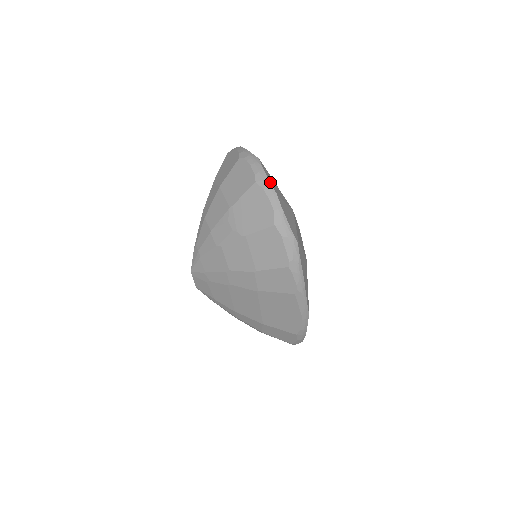
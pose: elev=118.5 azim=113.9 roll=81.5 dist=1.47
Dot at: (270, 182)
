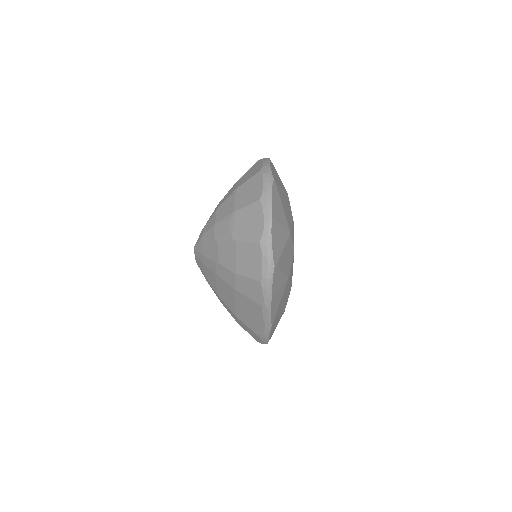
Dot at: (271, 204)
